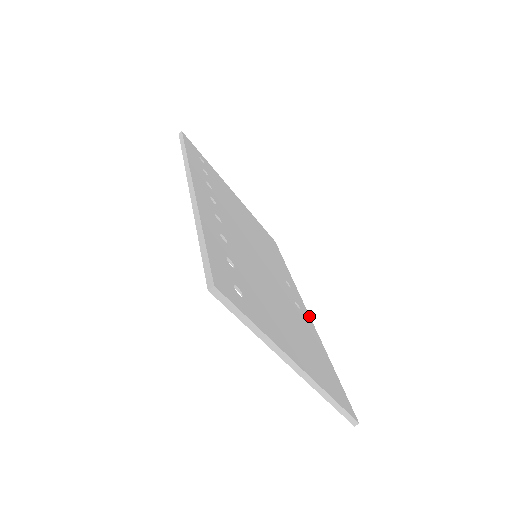
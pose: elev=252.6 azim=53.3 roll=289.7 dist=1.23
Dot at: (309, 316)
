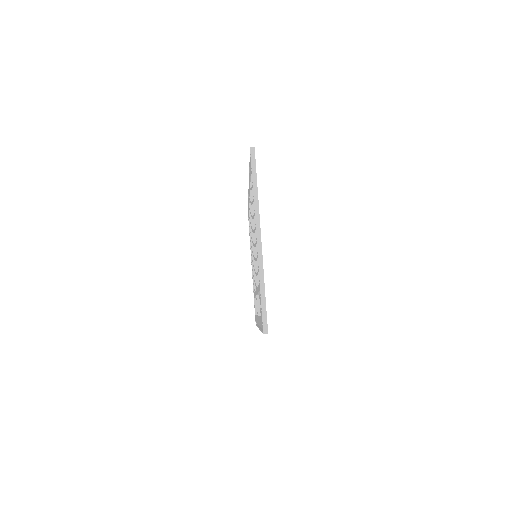
Dot at: occluded
